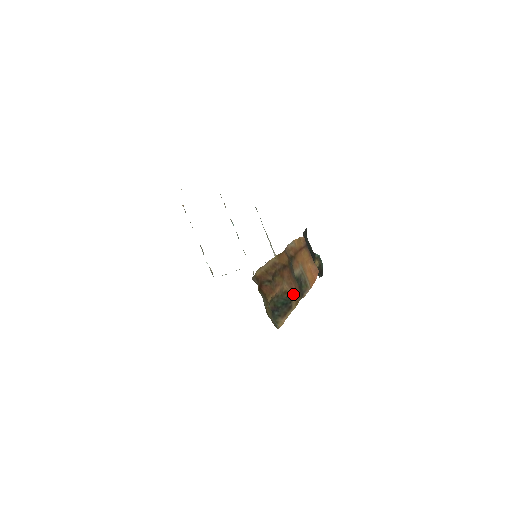
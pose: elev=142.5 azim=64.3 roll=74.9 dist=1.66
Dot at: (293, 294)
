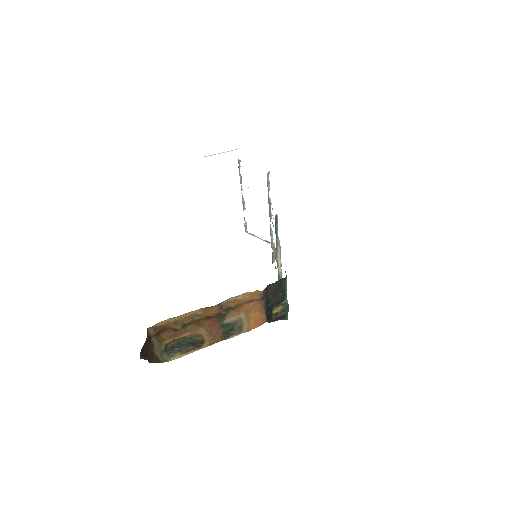
Dot at: (211, 337)
